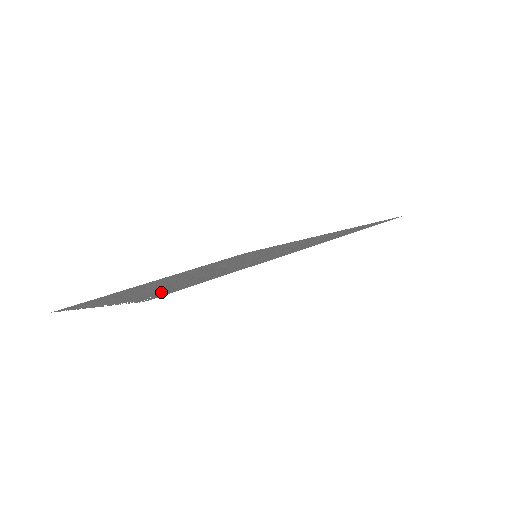
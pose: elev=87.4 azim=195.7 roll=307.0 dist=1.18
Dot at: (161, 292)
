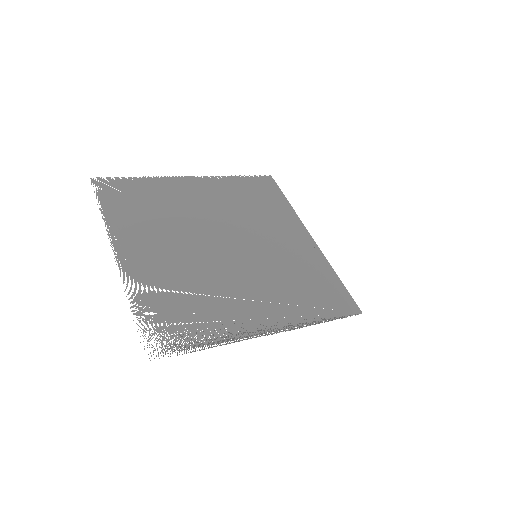
Dot at: (163, 329)
